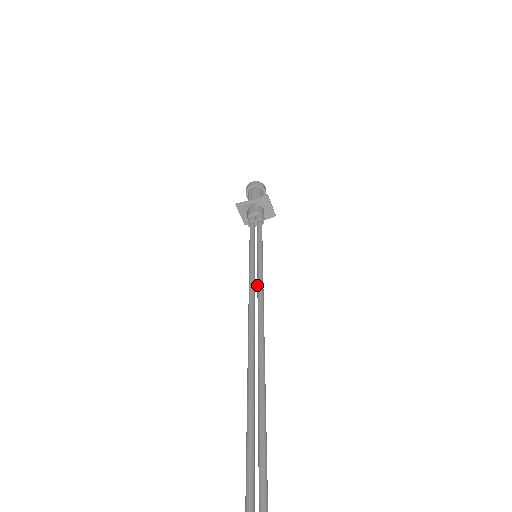
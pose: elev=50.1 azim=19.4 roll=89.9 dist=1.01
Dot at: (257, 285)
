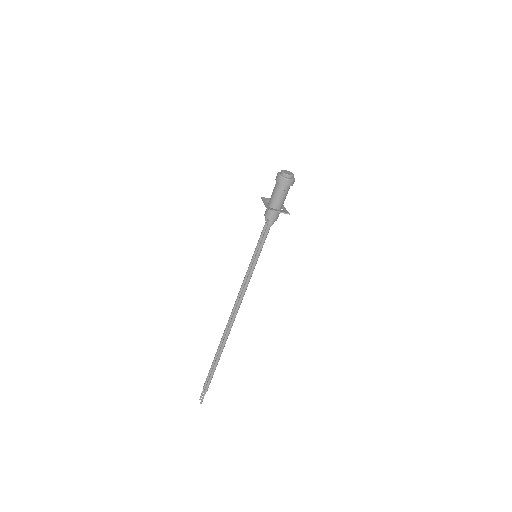
Dot at: (246, 281)
